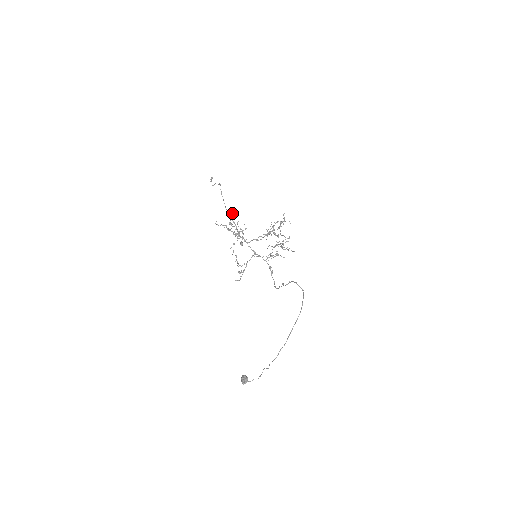
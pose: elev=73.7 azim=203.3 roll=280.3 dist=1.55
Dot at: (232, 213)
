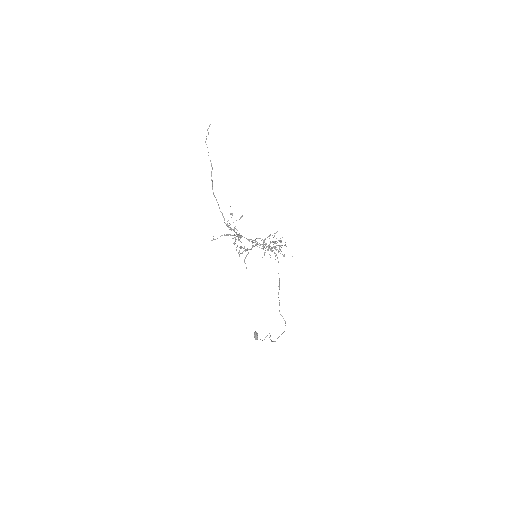
Dot at: occluded
